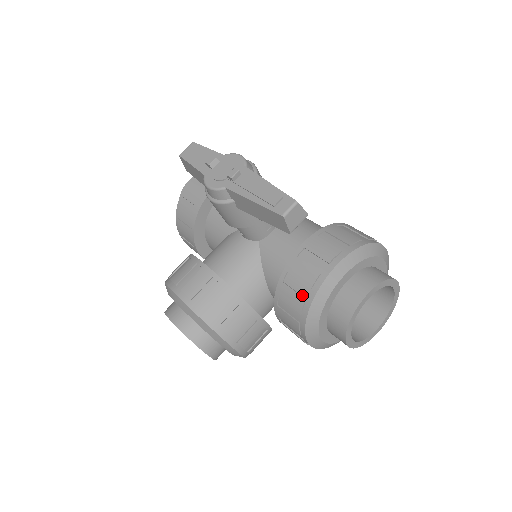
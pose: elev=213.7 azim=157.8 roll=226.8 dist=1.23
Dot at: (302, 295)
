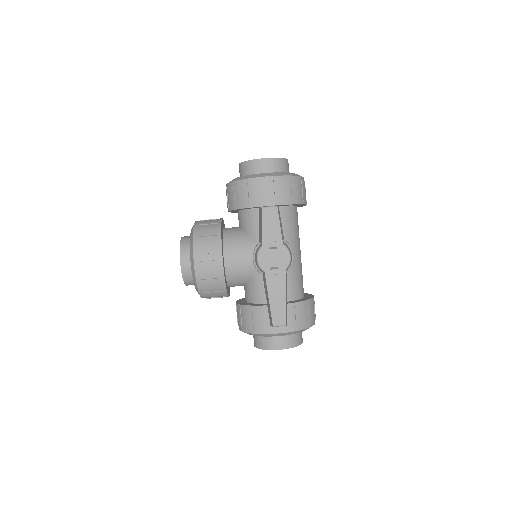
Dot at: (254, 325)
